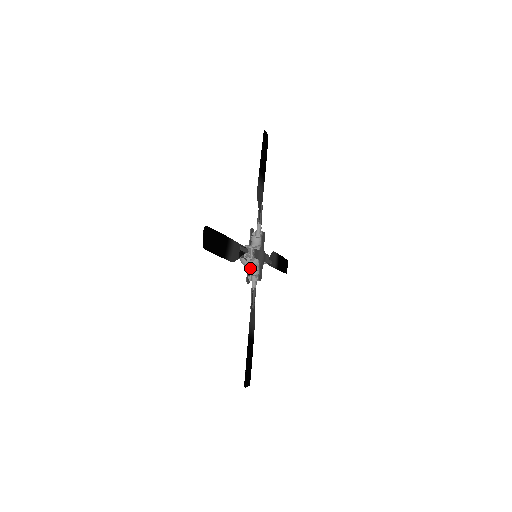
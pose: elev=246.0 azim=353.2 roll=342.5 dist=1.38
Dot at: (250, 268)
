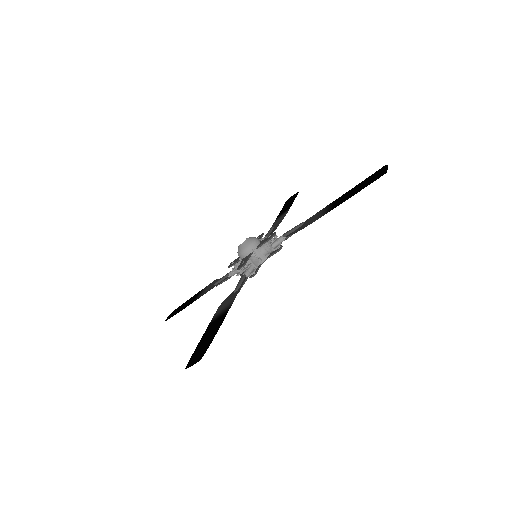
Dot at: occluded
